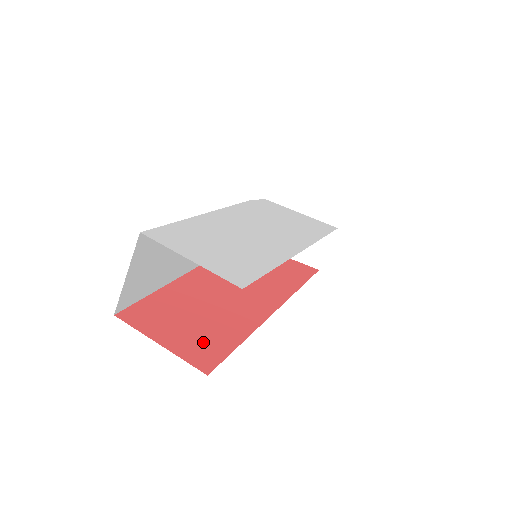
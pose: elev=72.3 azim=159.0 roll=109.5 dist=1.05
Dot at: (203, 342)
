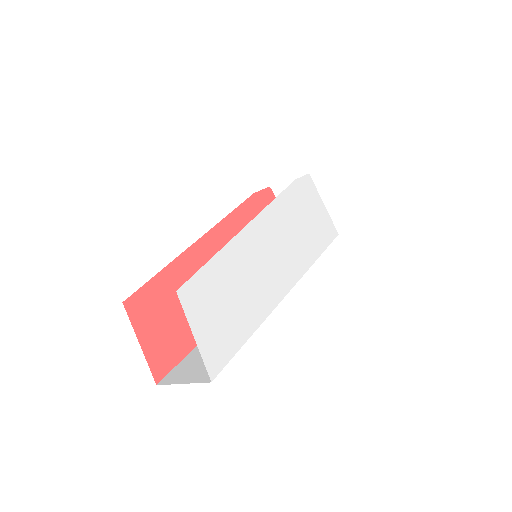
Dot at: (169, 345)
